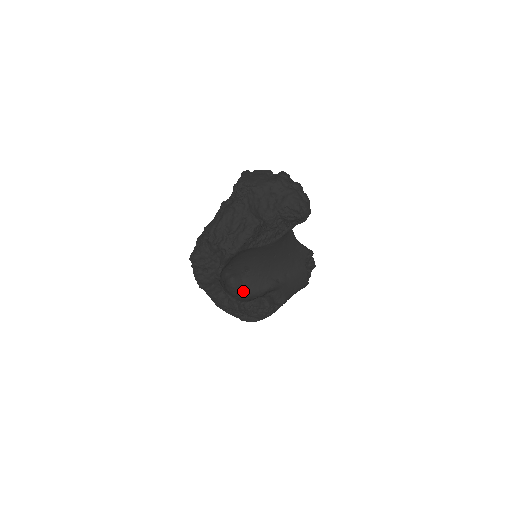
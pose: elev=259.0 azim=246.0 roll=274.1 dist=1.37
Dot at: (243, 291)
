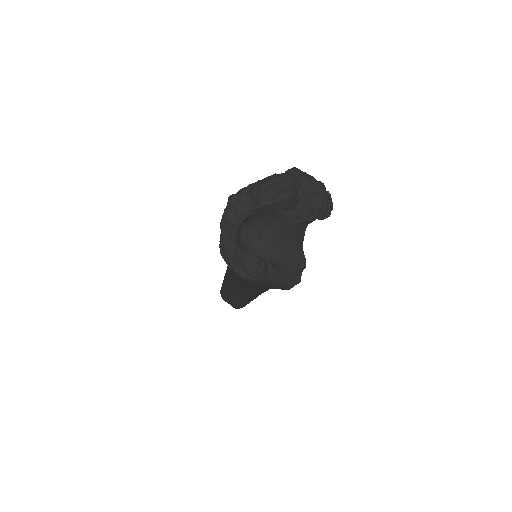
Dot at: (248, 250)
